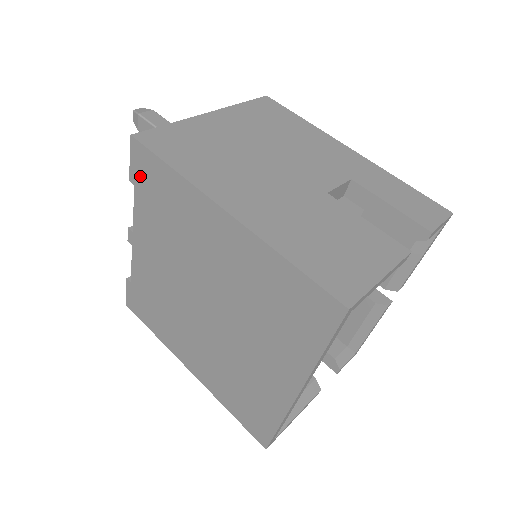
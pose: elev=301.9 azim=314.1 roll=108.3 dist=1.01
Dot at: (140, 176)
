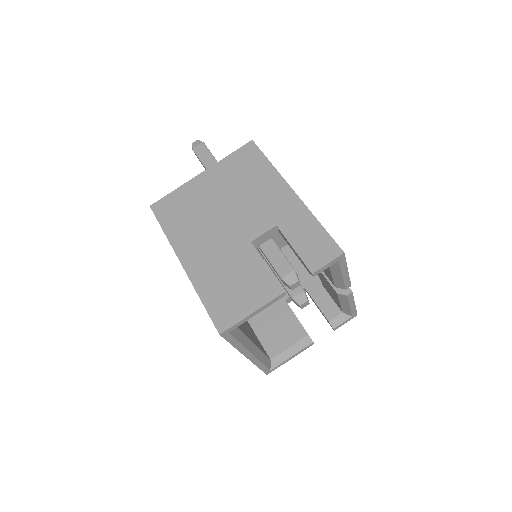
Dot at: occluded
